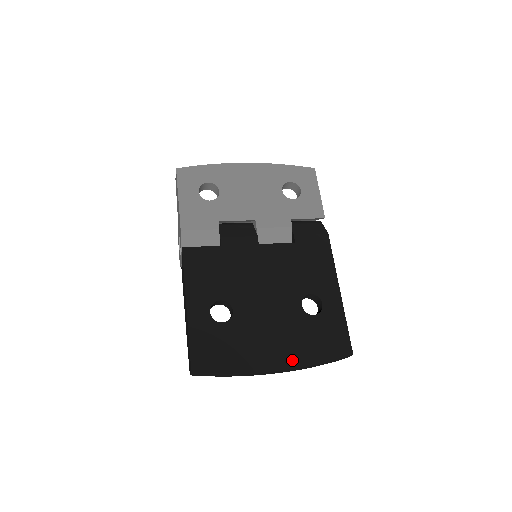
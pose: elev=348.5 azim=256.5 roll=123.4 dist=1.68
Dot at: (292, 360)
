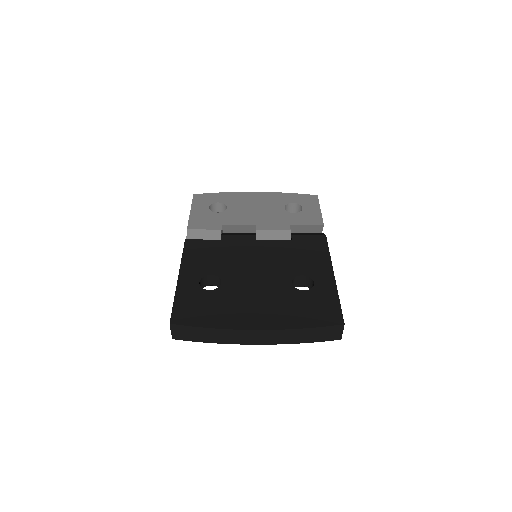
Dot at: (275, 323)
